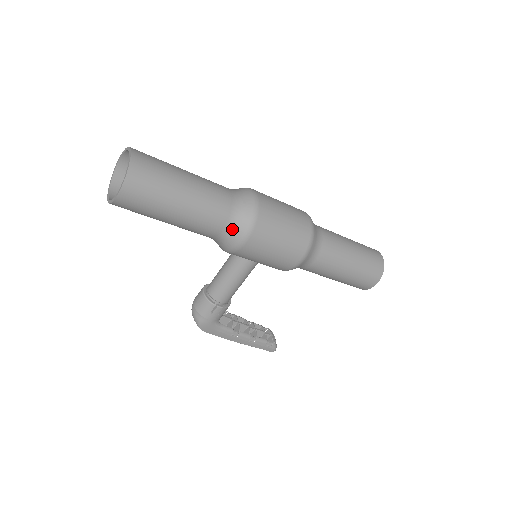
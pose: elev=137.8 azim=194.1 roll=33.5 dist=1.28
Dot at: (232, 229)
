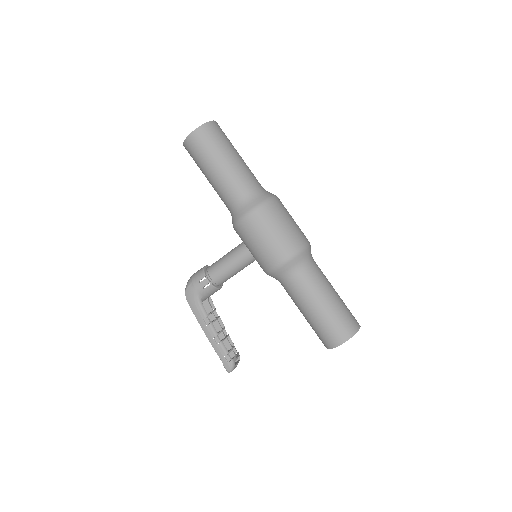
Dot at: (244, 203)
